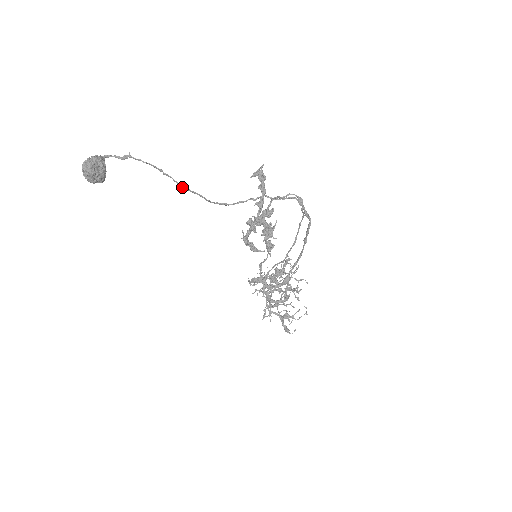
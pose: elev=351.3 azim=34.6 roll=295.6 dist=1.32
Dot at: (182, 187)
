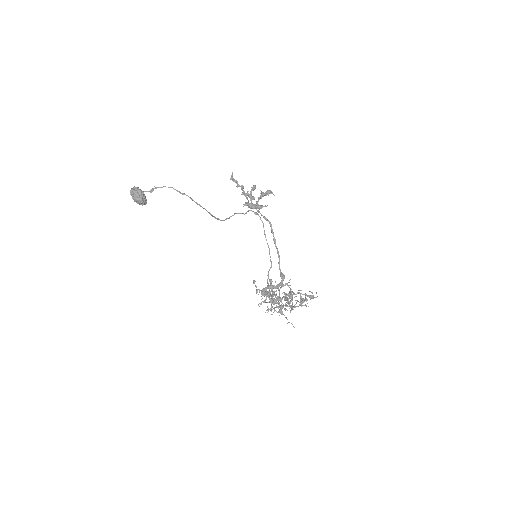
Dot at: occluded
